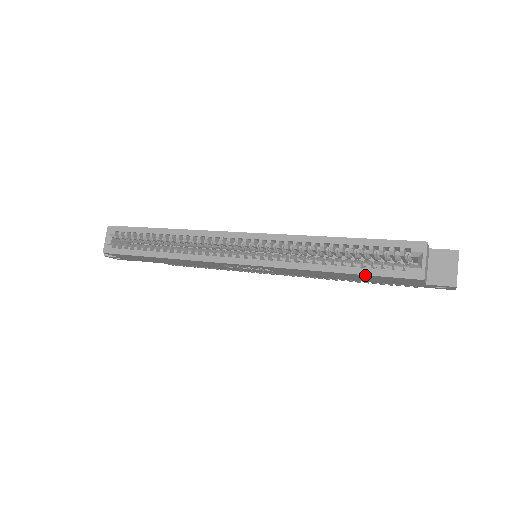
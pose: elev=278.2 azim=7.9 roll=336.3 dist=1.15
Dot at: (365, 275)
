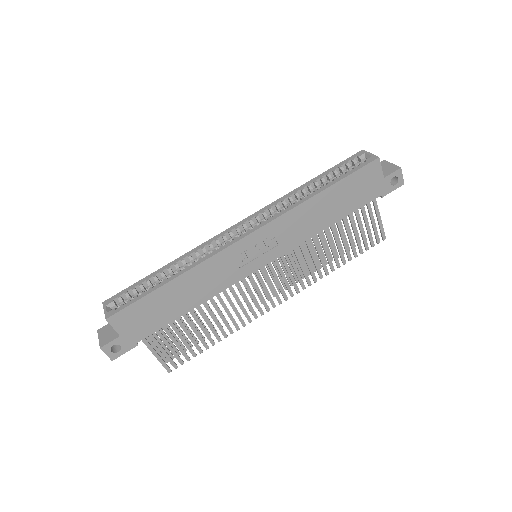
Dot at: (344, 180)
